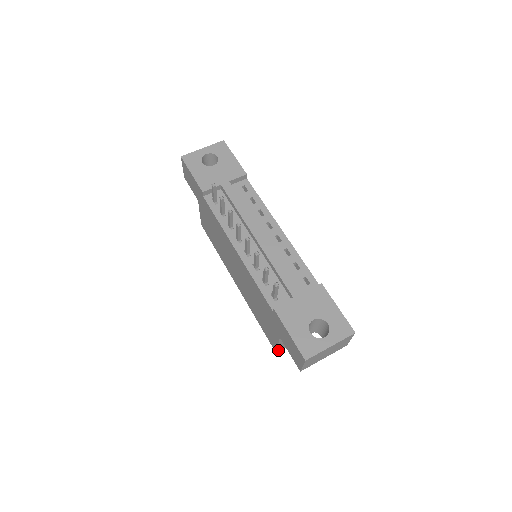
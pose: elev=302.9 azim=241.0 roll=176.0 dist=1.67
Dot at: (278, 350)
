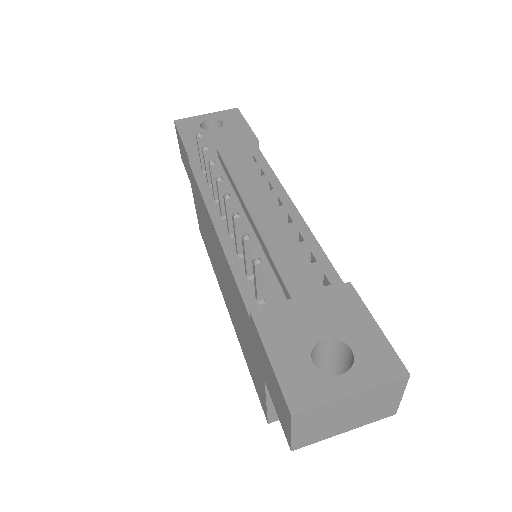
Dot at: (271, 418)
